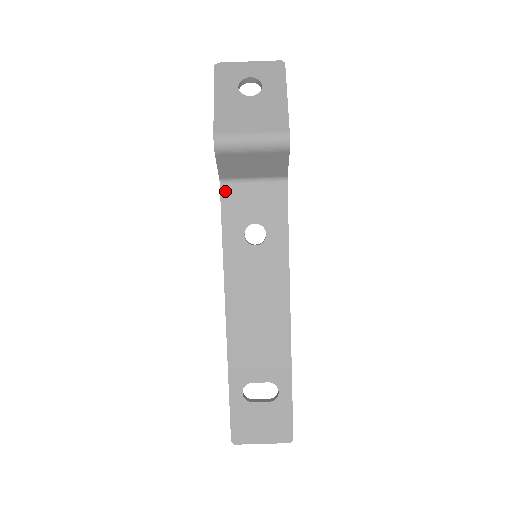
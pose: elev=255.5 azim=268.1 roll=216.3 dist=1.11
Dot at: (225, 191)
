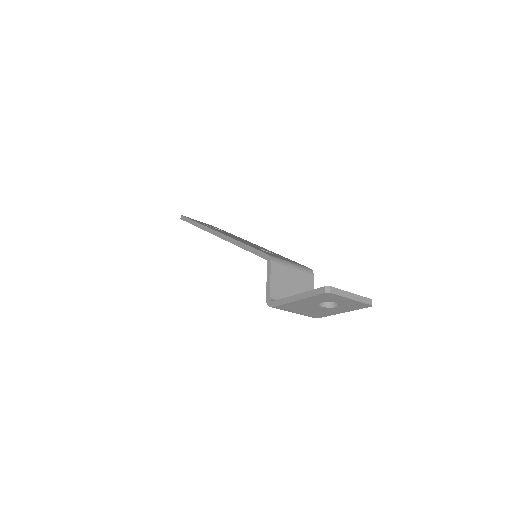
Dot at: occluded
